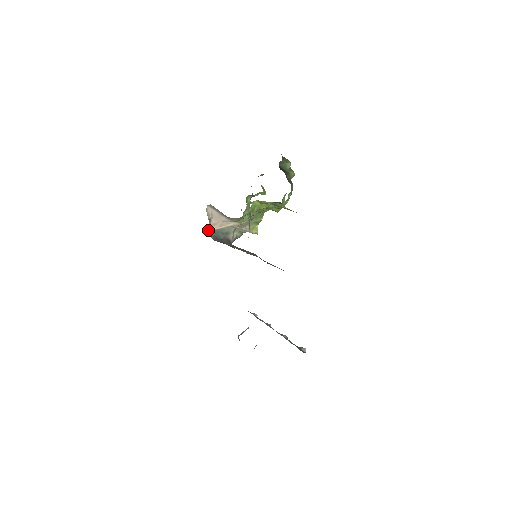
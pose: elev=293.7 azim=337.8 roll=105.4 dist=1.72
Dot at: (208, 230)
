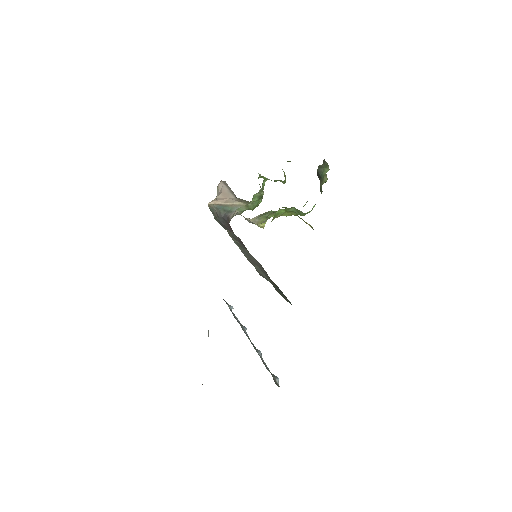
Dot at: (210, 202)
